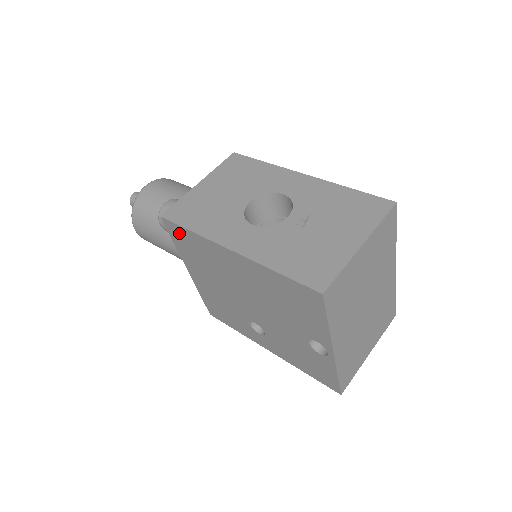
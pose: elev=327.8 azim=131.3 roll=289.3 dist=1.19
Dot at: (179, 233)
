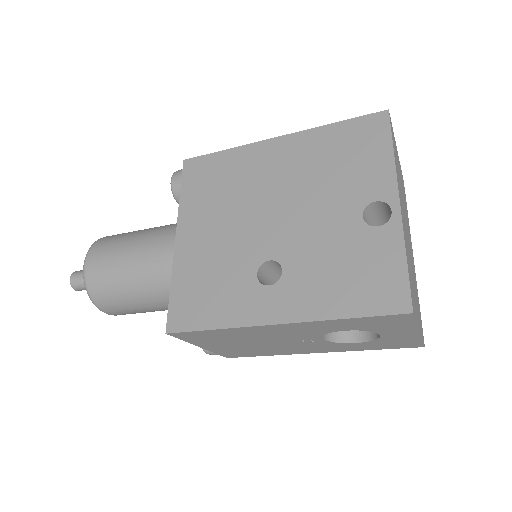
Dot at: (202, 167)
